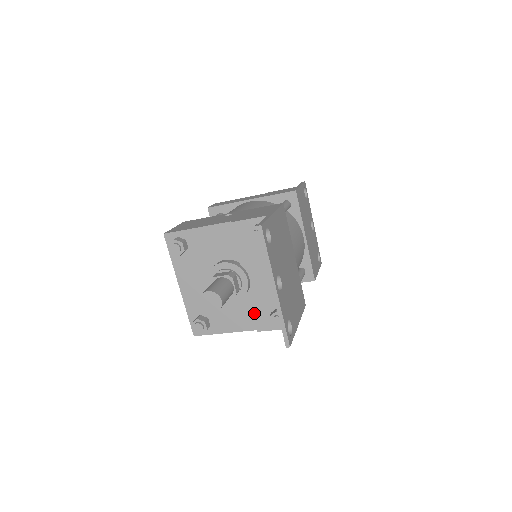
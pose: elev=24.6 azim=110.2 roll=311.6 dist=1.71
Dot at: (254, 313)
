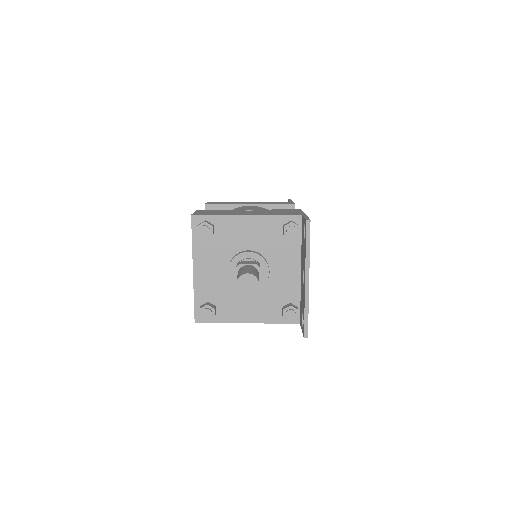
Dot at: (265, 305)
